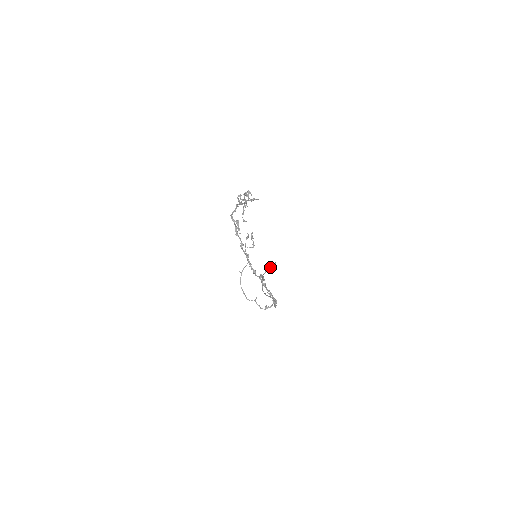
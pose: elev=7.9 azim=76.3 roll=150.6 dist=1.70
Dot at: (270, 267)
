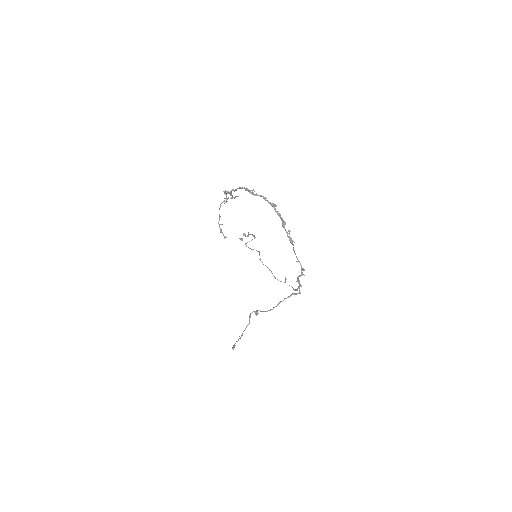
Dot at: occluded
